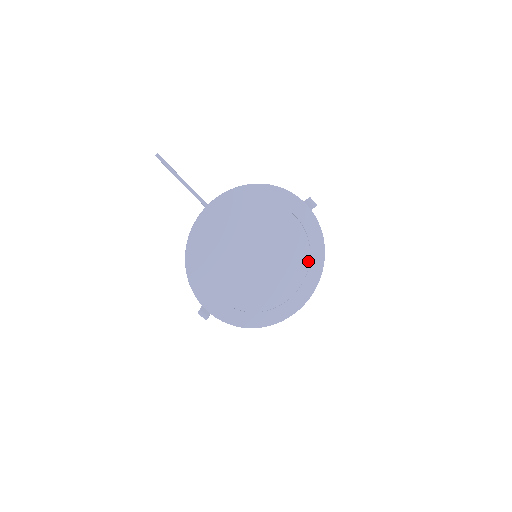
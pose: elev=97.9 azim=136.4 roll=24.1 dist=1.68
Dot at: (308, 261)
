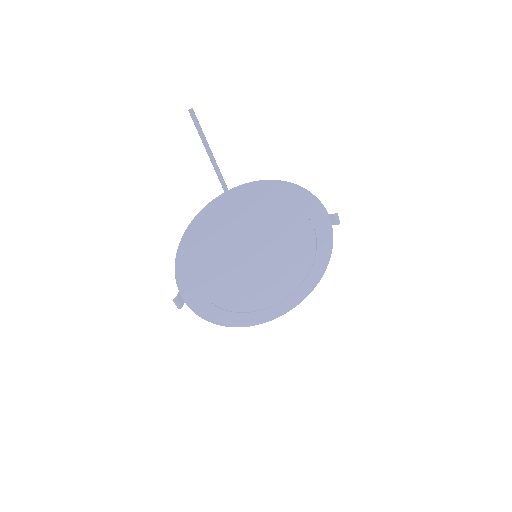
Dot at: (305, 275)
